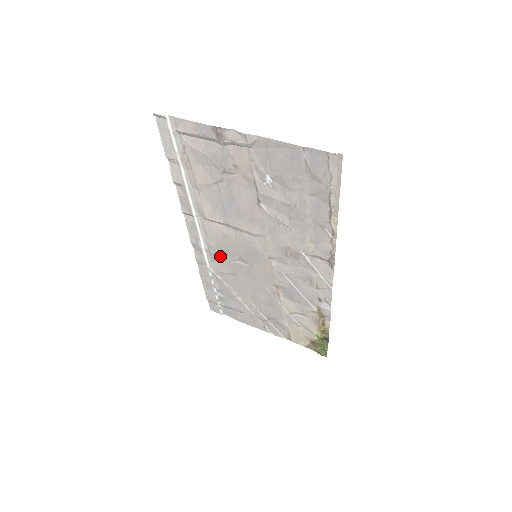
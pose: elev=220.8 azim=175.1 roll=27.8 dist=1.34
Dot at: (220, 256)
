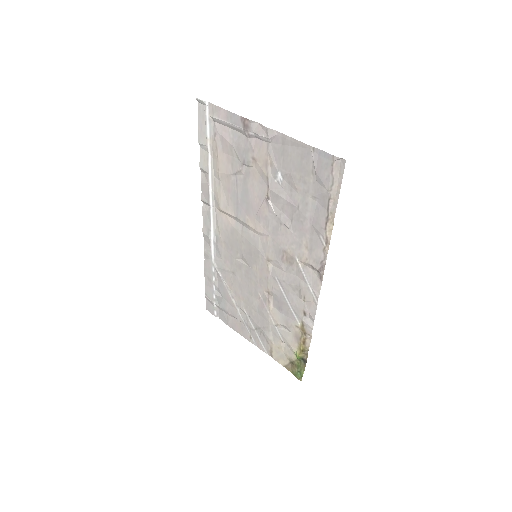
Dot at: (225, 251)
